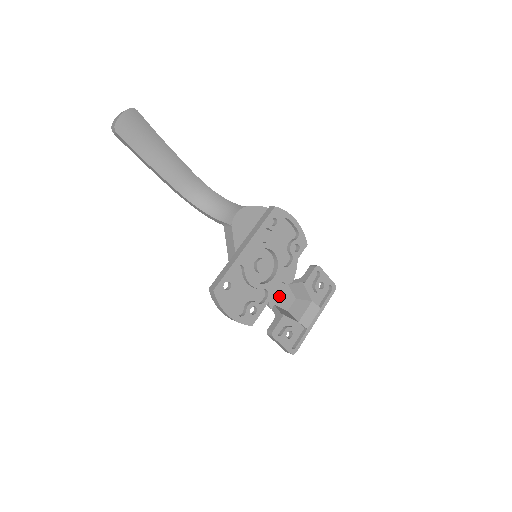
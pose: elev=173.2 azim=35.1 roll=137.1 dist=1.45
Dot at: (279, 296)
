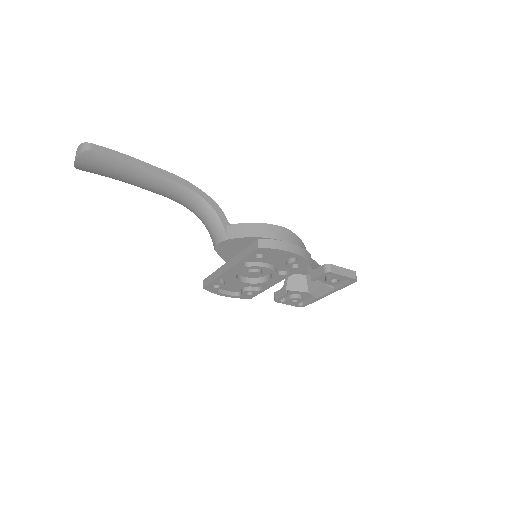
Dot at: occluded
